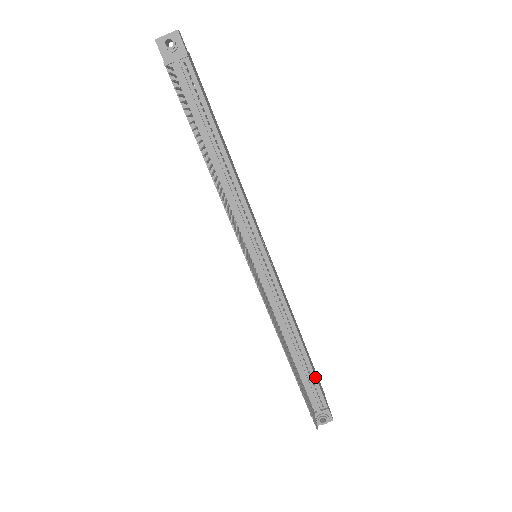
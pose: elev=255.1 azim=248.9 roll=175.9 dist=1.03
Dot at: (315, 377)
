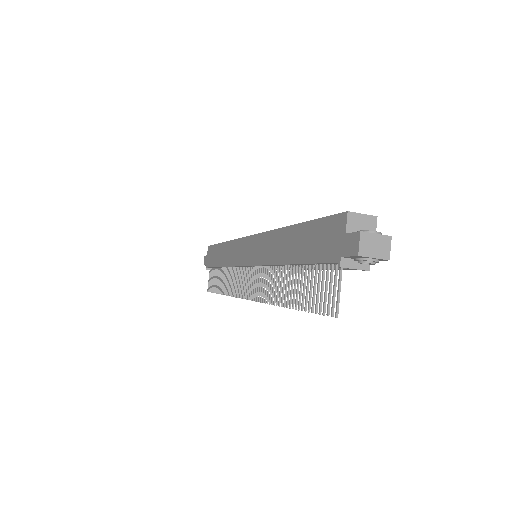
Dot at: occluded
